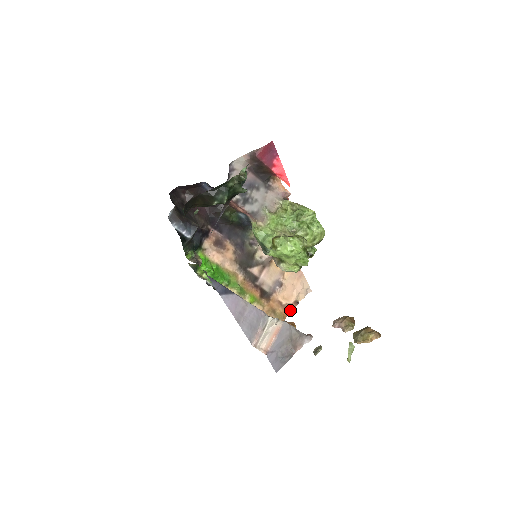
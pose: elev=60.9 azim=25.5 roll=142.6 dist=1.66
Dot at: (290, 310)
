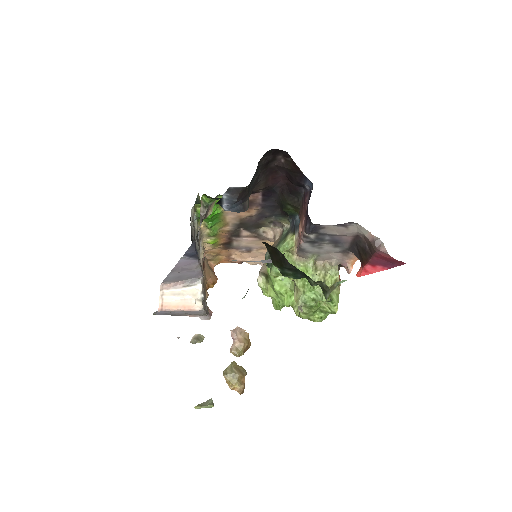
Dot at: (230, 262)
